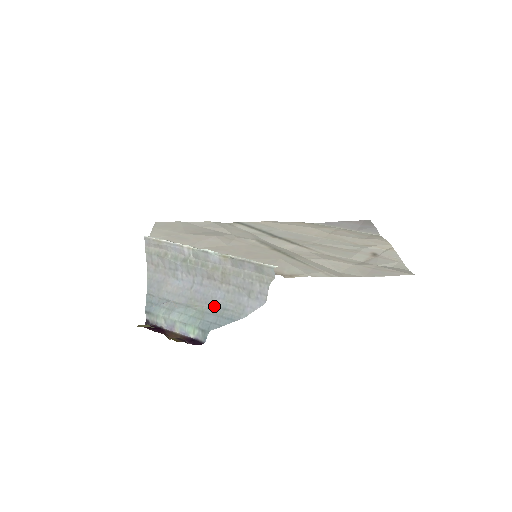
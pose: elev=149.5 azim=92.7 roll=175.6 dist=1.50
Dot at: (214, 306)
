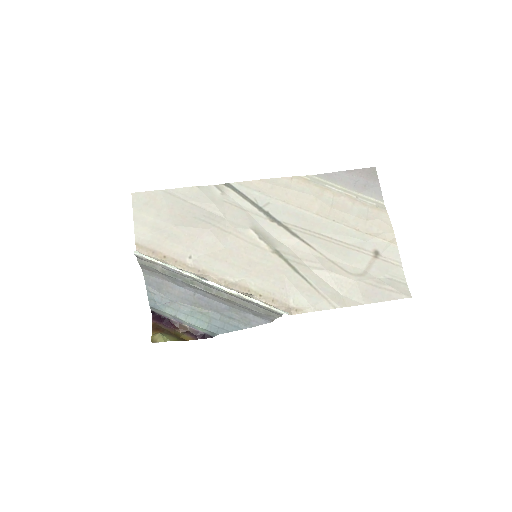
Dot at: (220, 313)
